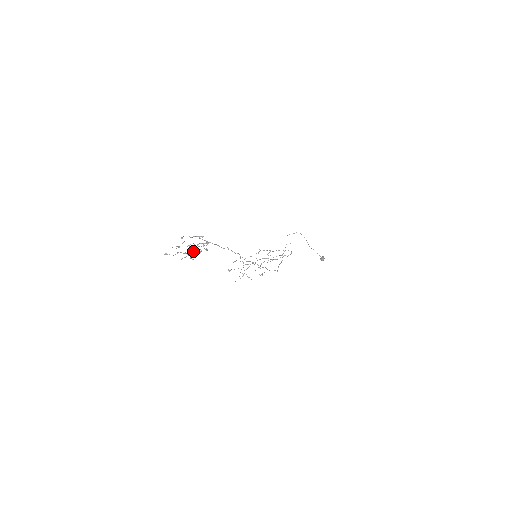
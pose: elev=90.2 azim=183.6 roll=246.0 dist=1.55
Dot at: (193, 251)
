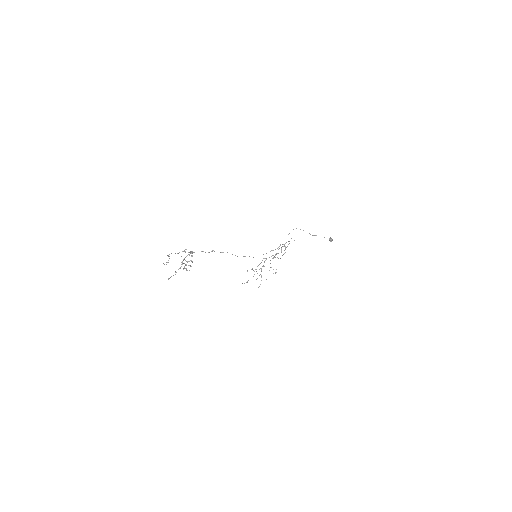
Dot at: (186, 264)
